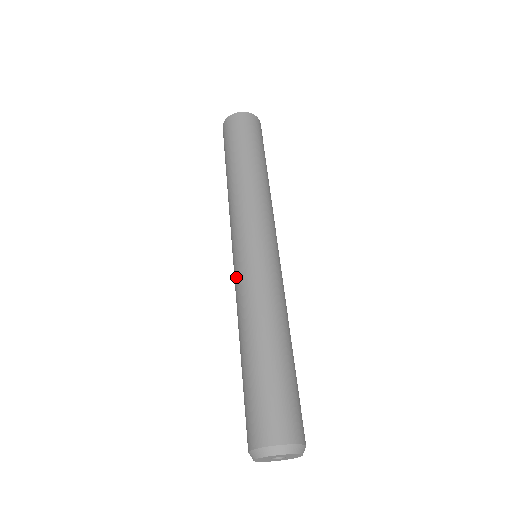
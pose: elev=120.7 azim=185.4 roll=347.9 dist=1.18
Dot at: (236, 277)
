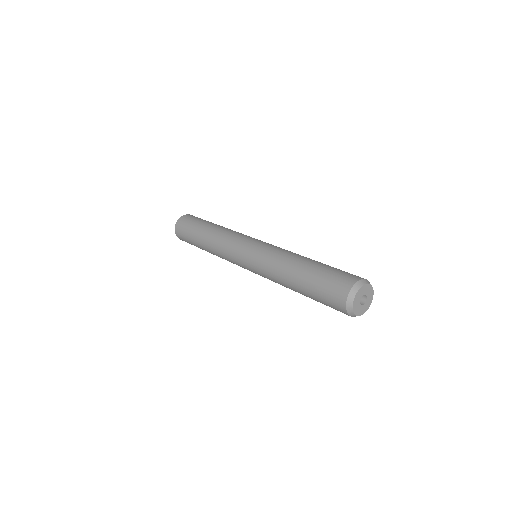
Dot at: (256, 267)
